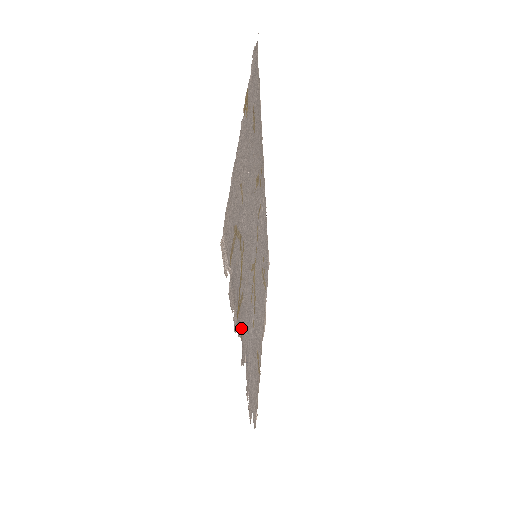
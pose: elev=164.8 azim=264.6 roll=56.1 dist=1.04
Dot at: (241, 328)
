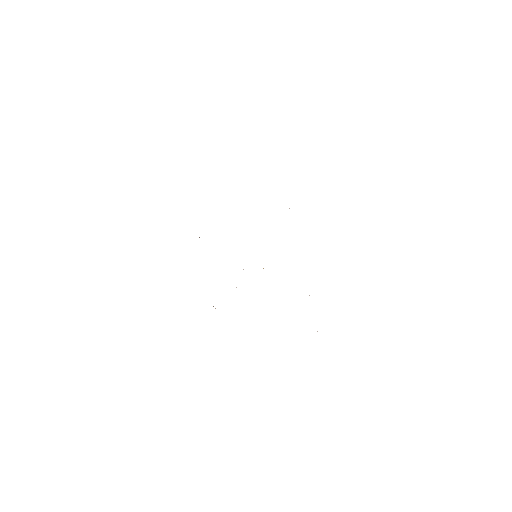
Dot at: occluded
